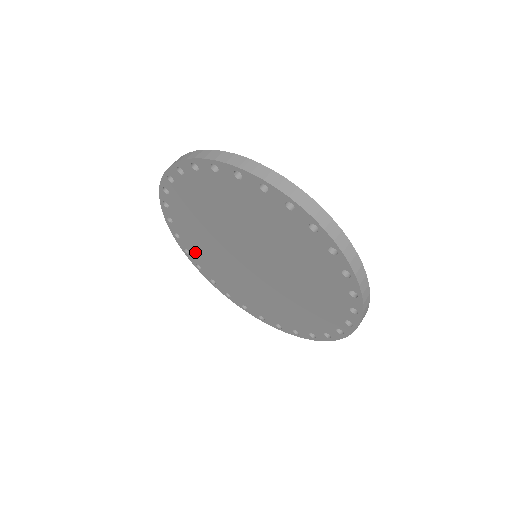
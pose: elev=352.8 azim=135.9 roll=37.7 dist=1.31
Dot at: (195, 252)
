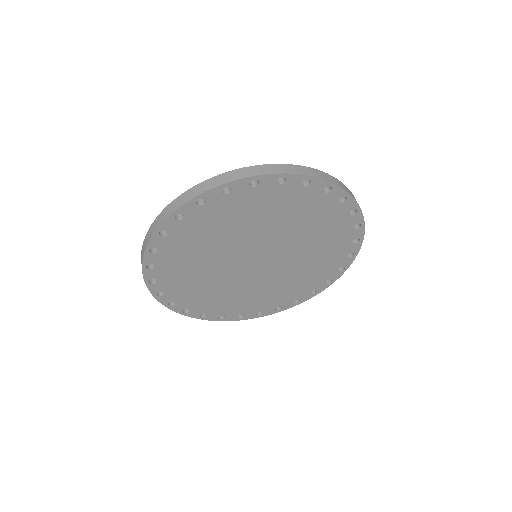
Dot at: (169, 278)
